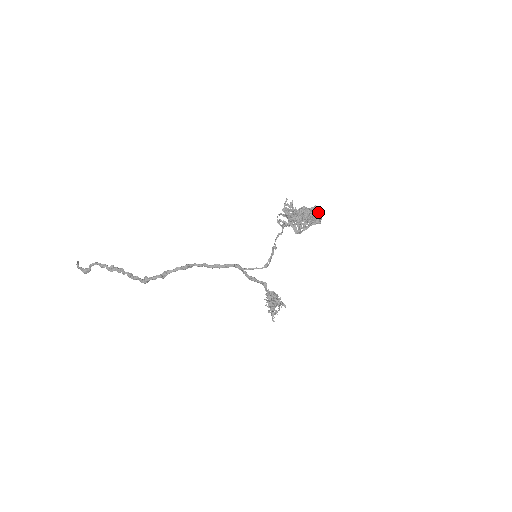
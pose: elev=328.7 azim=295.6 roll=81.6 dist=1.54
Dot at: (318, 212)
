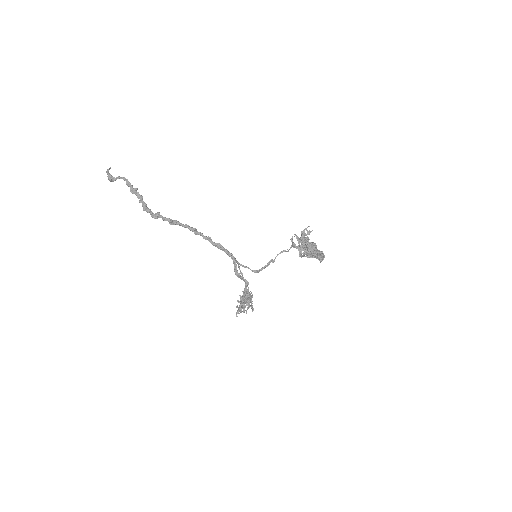
Dot at: (321, 256)
